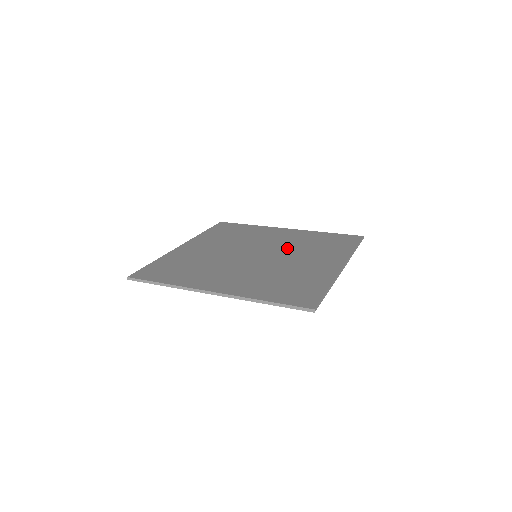
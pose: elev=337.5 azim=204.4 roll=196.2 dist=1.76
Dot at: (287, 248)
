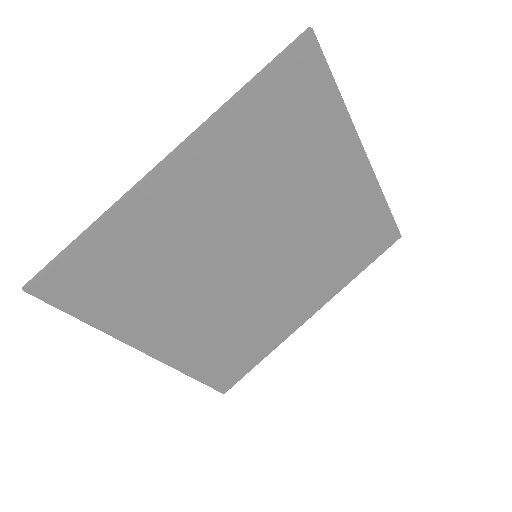
Dot at: (300, 251)
